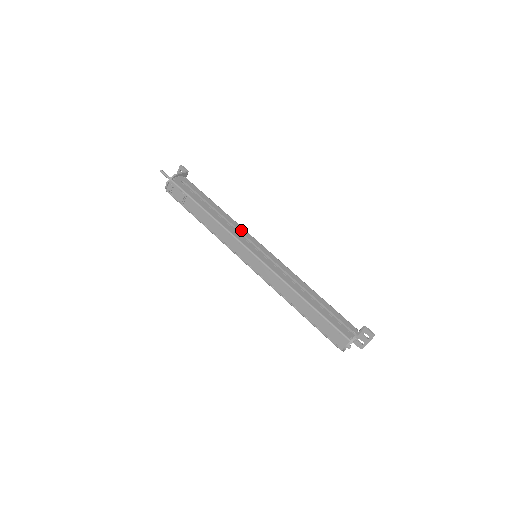
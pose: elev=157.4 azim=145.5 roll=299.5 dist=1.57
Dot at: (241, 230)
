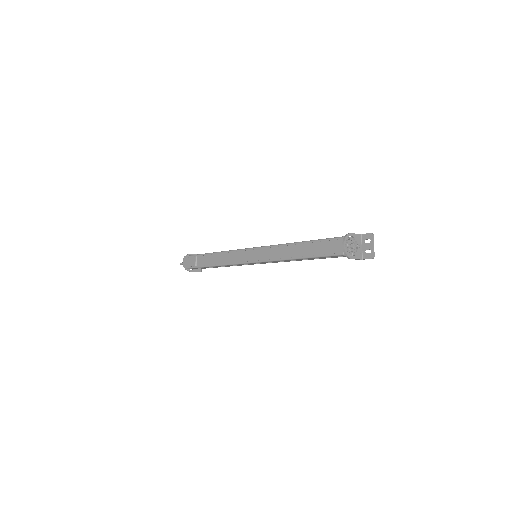
Dot at: occluded
